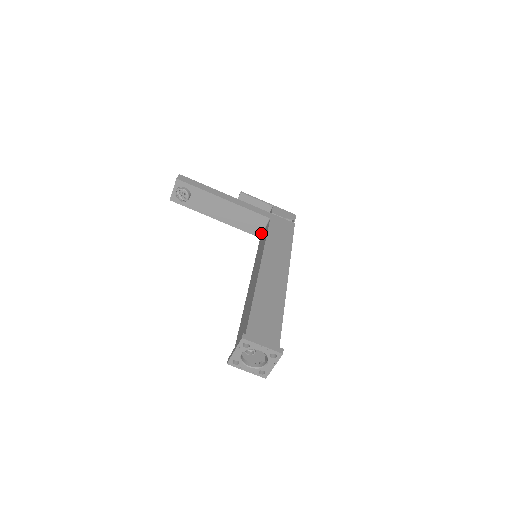
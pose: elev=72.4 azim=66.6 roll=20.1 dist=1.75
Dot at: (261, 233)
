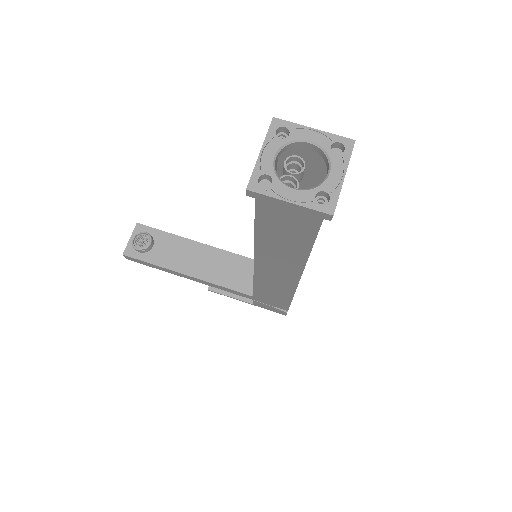
Dot at: occluded
